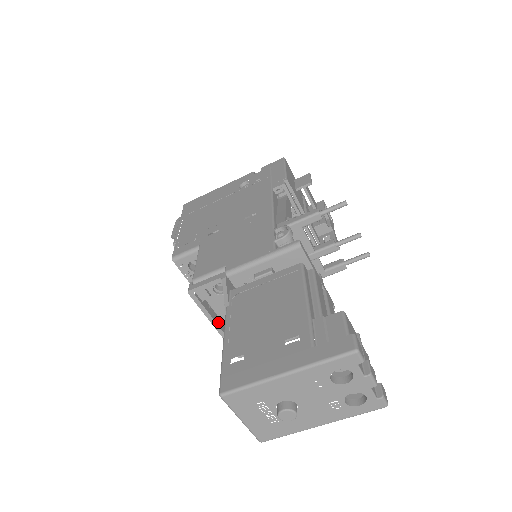
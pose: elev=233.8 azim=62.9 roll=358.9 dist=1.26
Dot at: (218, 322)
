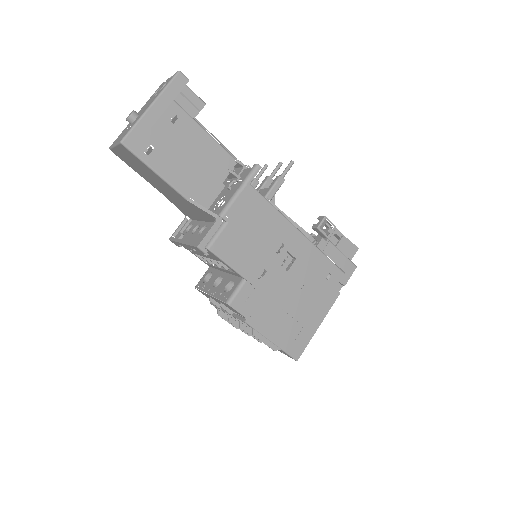
Dot at: occluded
